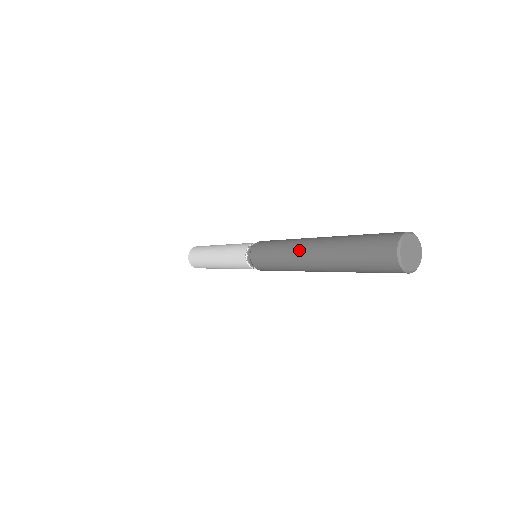
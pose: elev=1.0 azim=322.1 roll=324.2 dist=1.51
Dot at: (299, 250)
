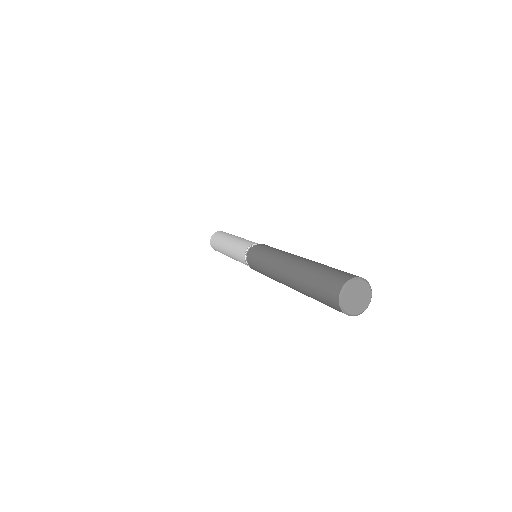
Dot at: (280, 261)
